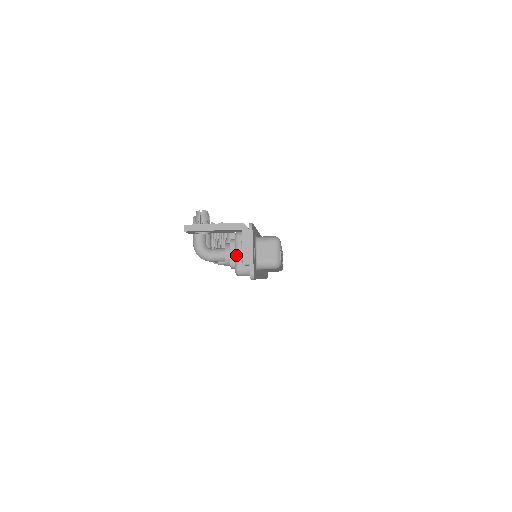
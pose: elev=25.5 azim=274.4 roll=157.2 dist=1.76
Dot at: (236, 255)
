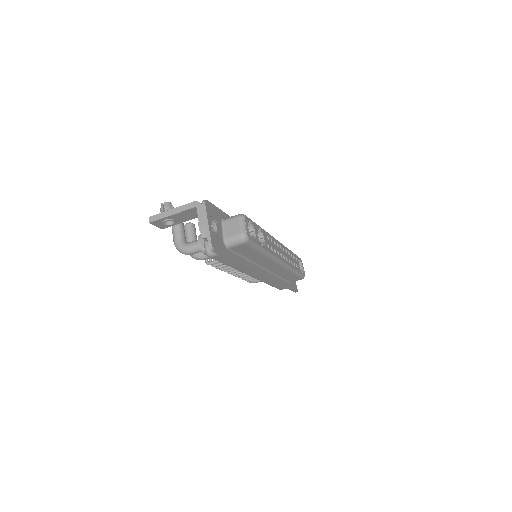
Dot at: occluded
